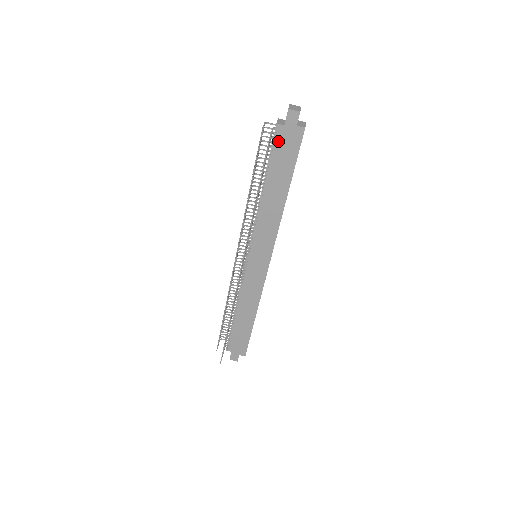
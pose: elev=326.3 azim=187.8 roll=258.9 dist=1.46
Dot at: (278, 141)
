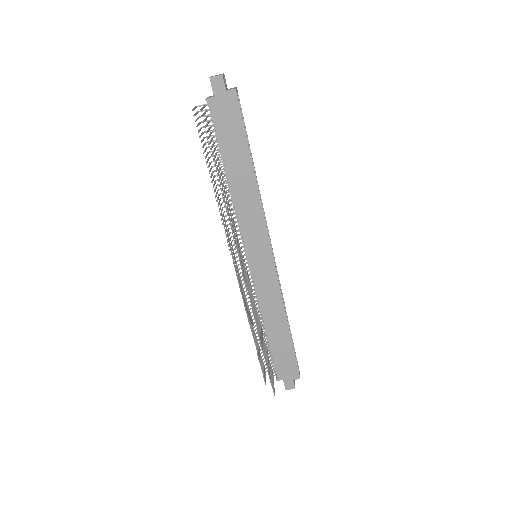
Dot at: (216, 117)
